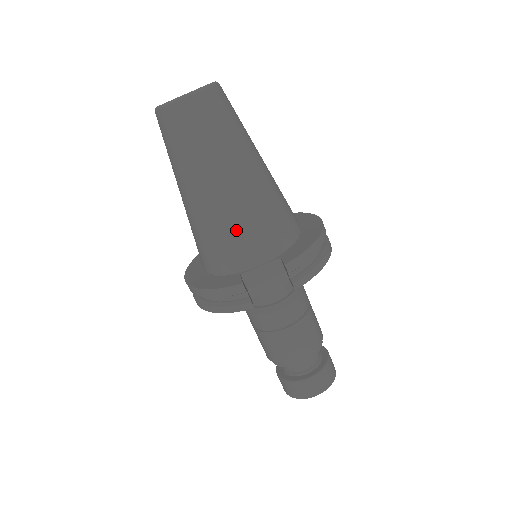
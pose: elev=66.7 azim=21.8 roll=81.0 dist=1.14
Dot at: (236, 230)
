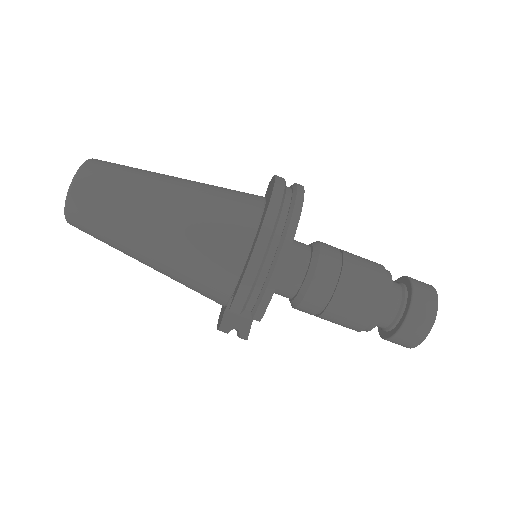
Dot at: (188, 284)
